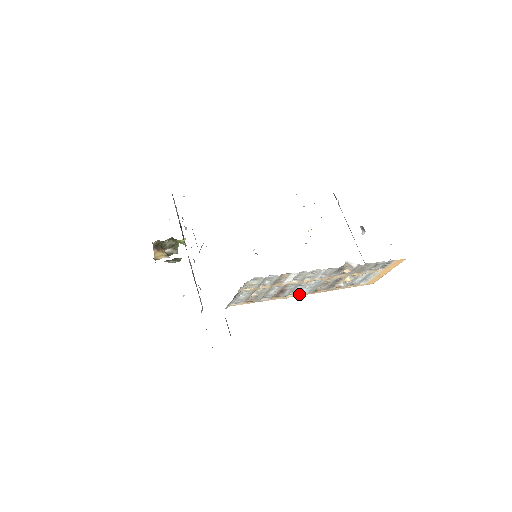
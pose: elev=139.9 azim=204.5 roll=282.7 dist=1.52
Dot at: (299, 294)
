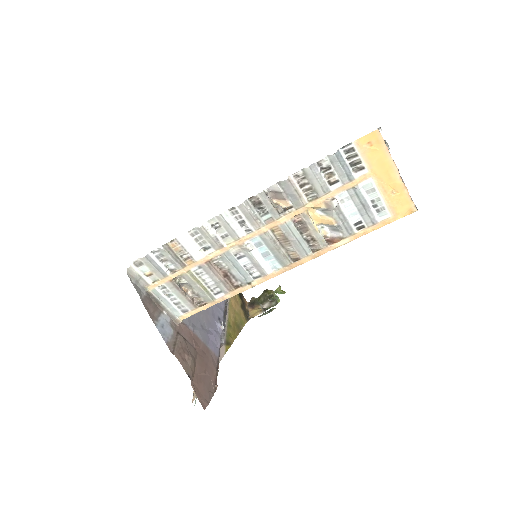
Dot at: (270, 273)
